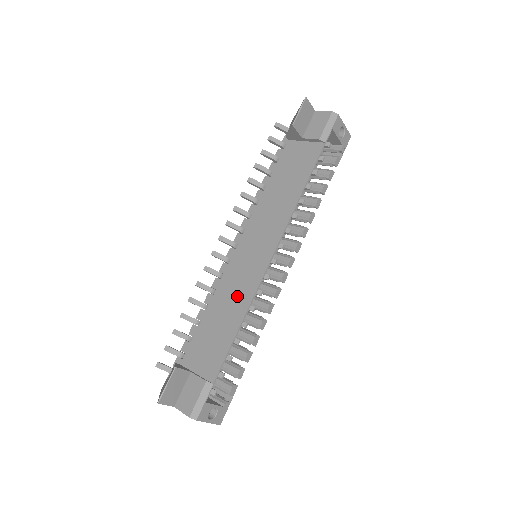
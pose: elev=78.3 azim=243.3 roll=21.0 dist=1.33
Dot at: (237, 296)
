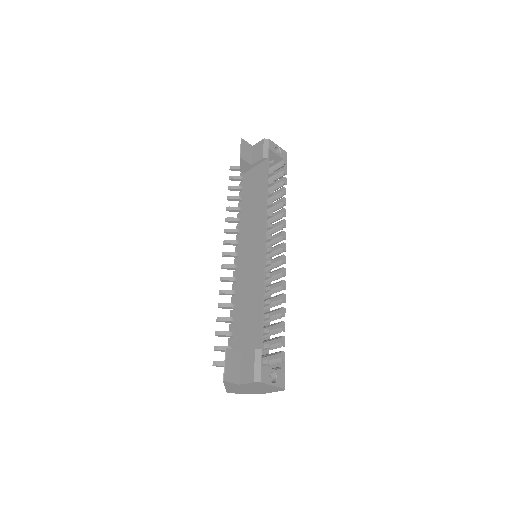
Dot at: (252, 283)
